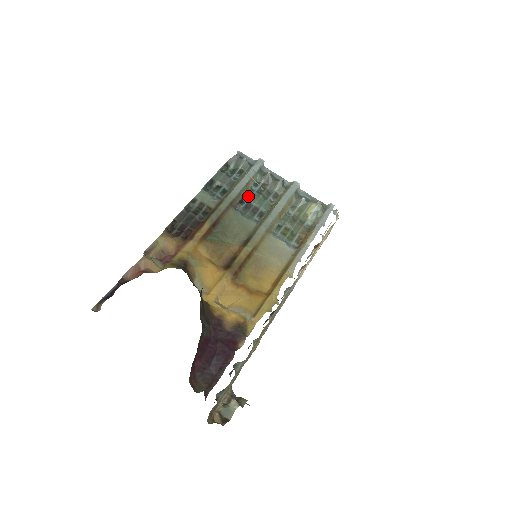
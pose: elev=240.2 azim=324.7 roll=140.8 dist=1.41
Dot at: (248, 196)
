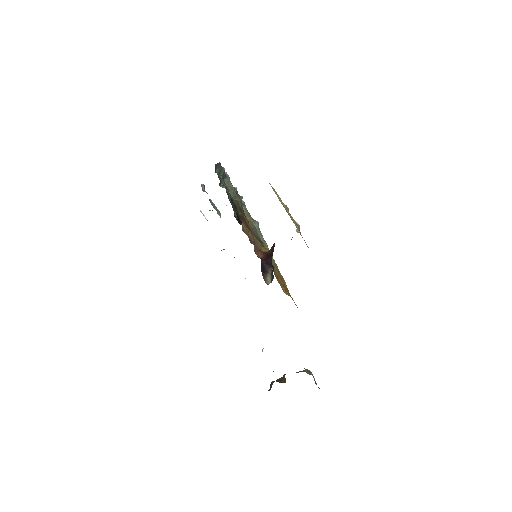
Dot at: occluded
